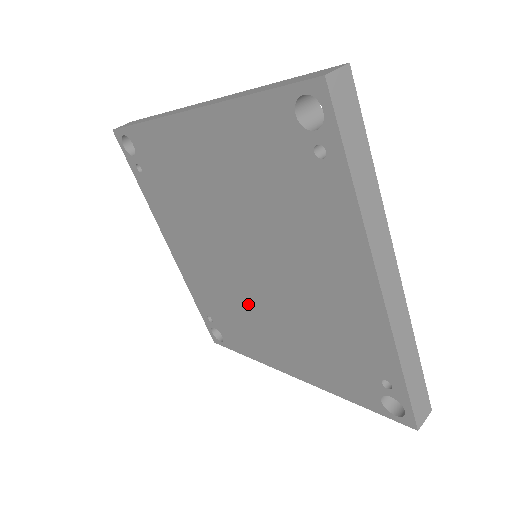
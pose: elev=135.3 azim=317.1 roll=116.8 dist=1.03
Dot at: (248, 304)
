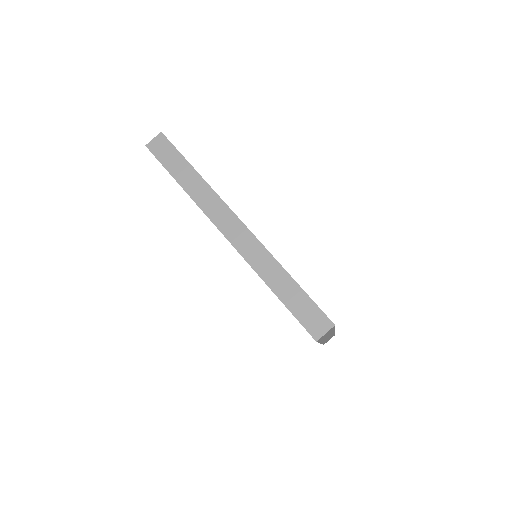
Dot at: occluded
